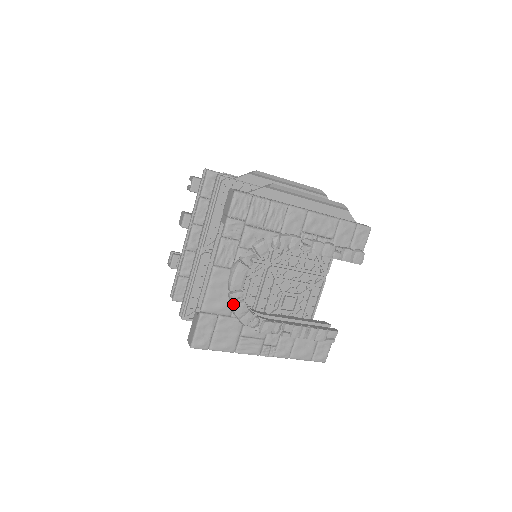
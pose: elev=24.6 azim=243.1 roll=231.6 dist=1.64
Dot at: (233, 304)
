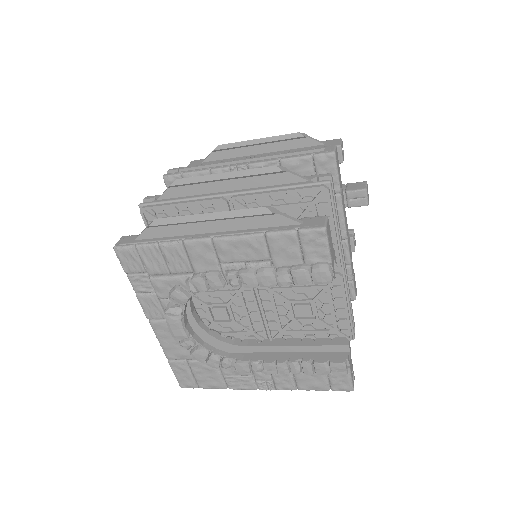
Dot at: (191, 351)
